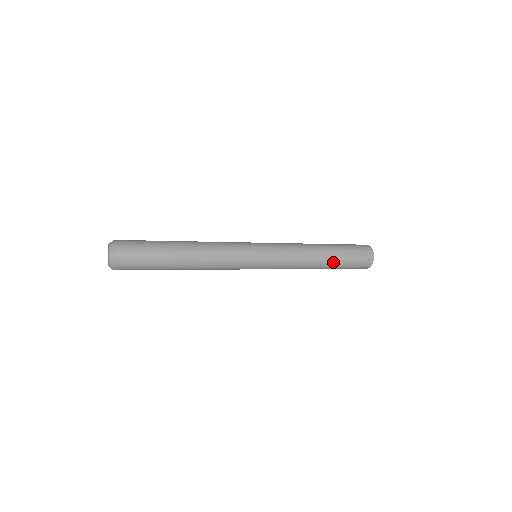
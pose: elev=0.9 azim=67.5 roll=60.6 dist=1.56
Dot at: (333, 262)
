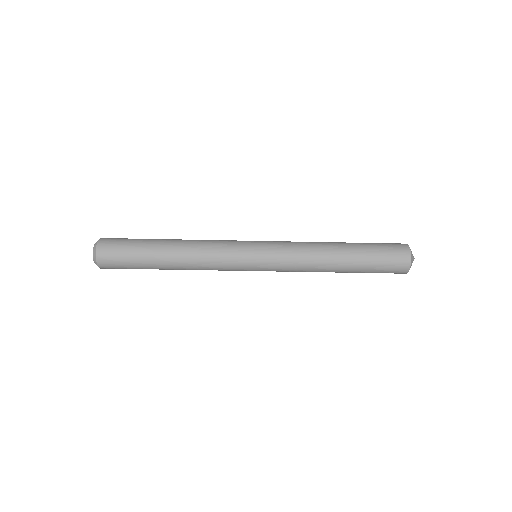
Dot at: (351, 245)
